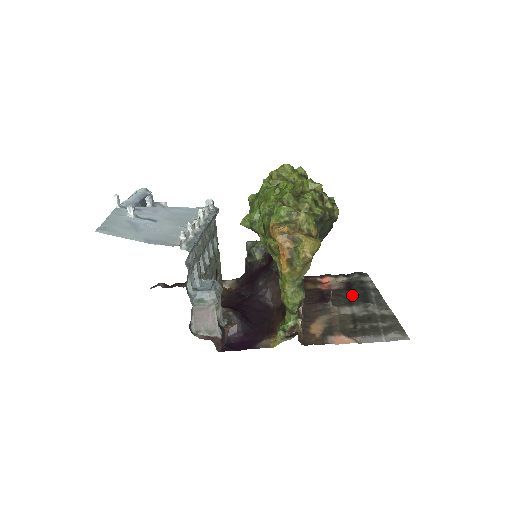
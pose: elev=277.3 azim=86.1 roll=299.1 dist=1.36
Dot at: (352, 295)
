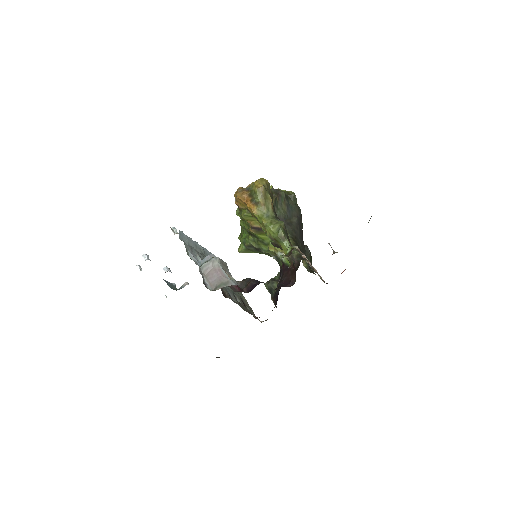
Dot at: occluded
